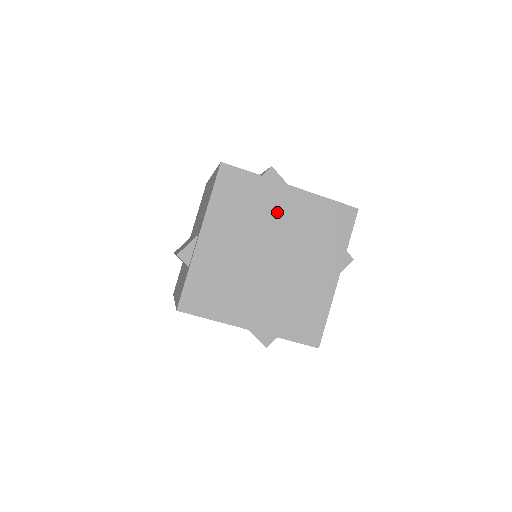
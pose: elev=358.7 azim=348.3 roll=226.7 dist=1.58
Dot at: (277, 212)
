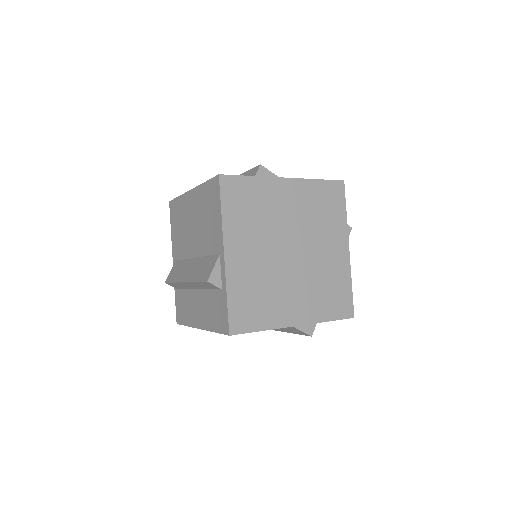
Dot at: (282, 207)
